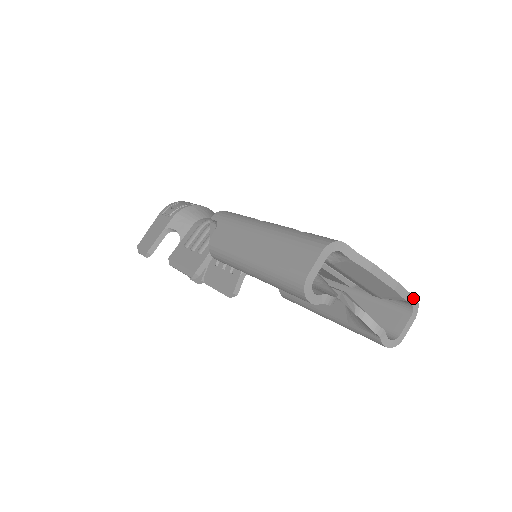
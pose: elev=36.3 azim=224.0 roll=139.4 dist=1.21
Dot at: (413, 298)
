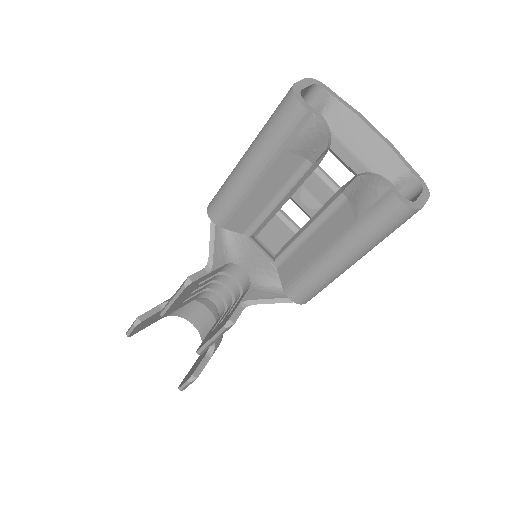
Dot at: (417, 175)
